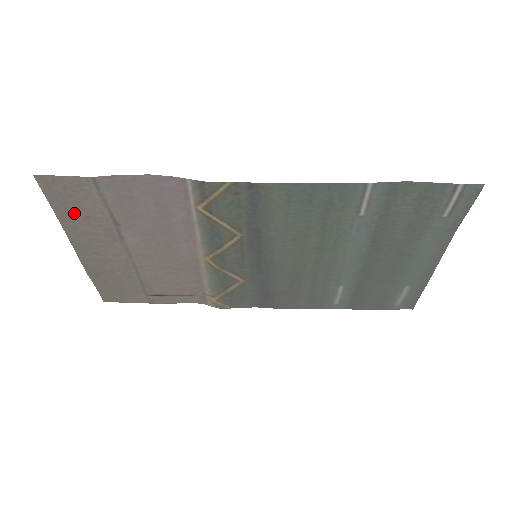
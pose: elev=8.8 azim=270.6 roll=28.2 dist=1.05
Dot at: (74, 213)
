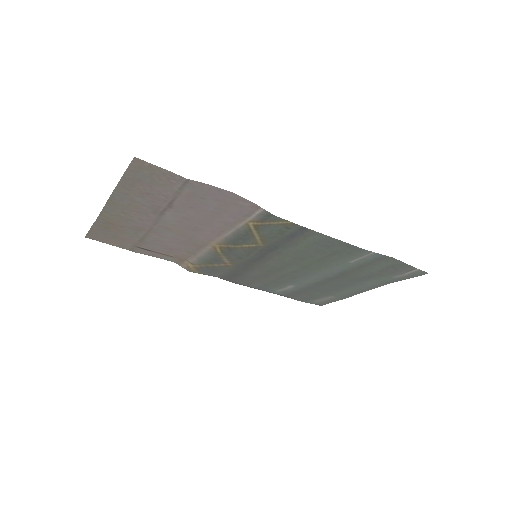
Dot at: (138, 187)
